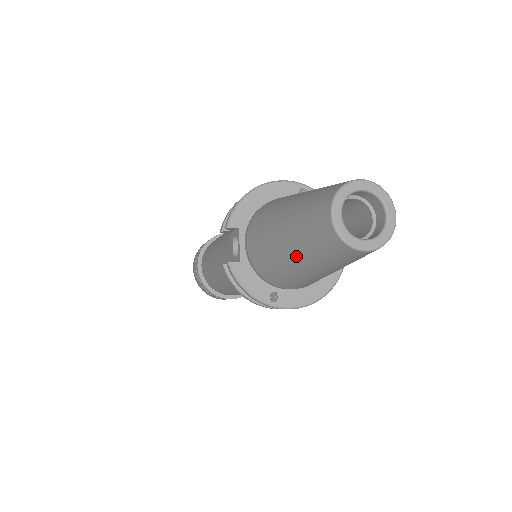
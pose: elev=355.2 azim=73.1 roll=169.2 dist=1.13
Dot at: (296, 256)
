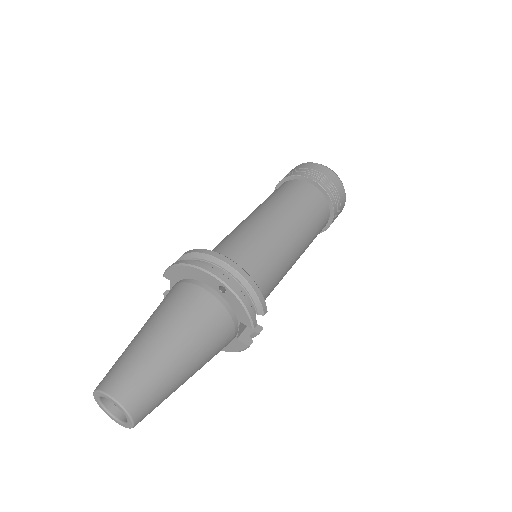
Dot at: occluded
